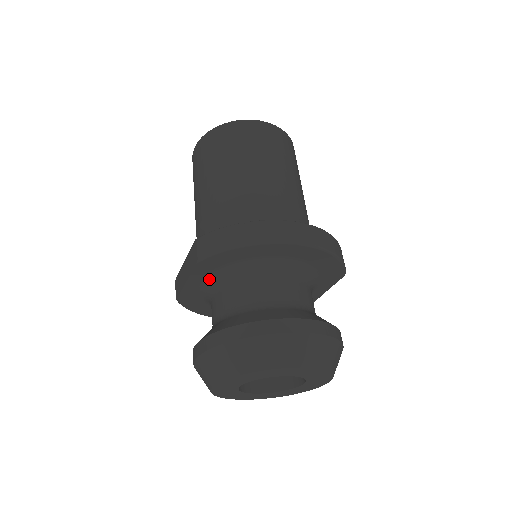
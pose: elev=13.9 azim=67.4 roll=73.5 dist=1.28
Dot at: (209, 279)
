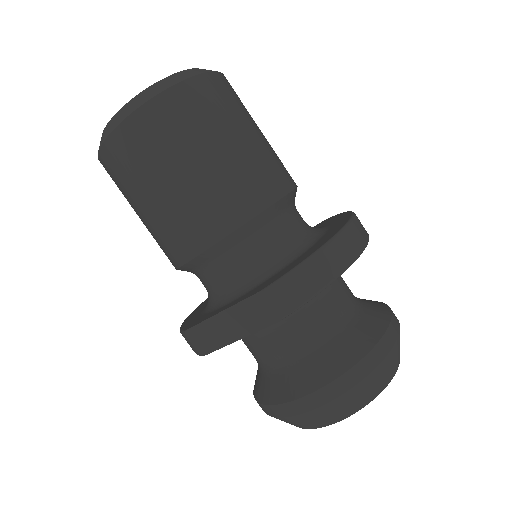
Dot at: occluded
